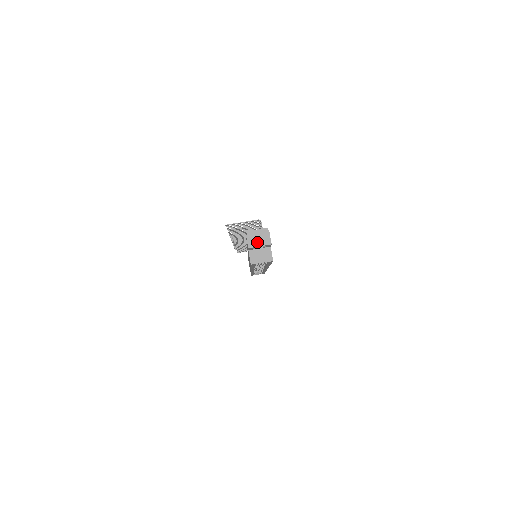
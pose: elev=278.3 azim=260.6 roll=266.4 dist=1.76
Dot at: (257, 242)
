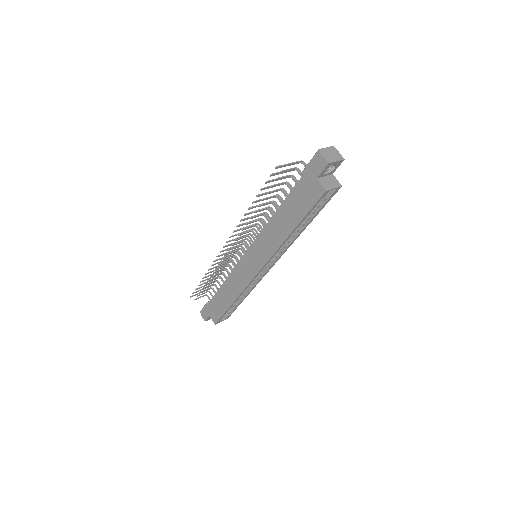
Dot at: (332, 158)
